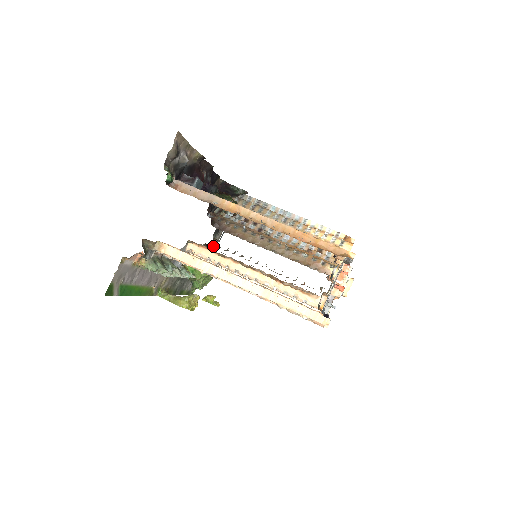
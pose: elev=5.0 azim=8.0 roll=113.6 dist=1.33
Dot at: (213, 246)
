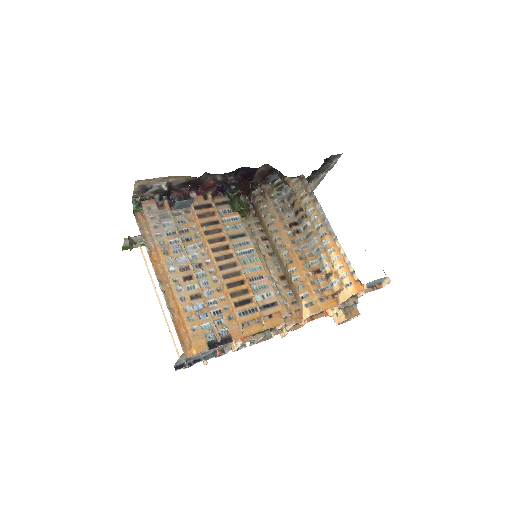
Dot at: occluded
